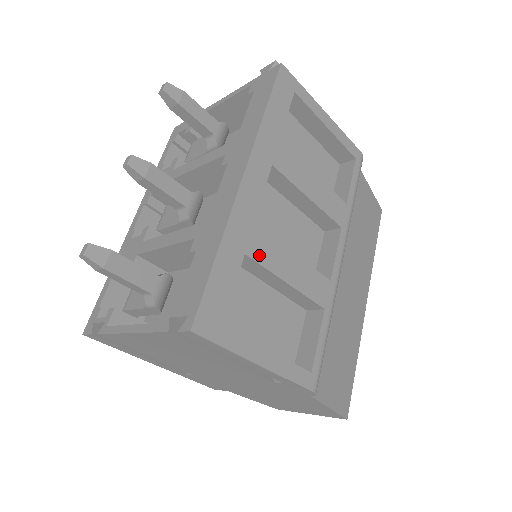
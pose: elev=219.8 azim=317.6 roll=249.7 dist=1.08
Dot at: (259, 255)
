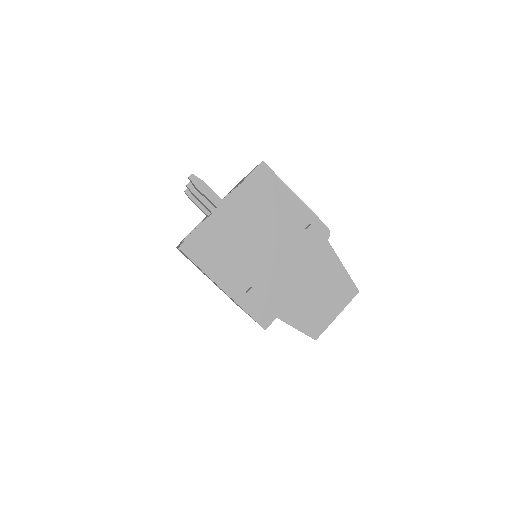
Dot at: occluded
